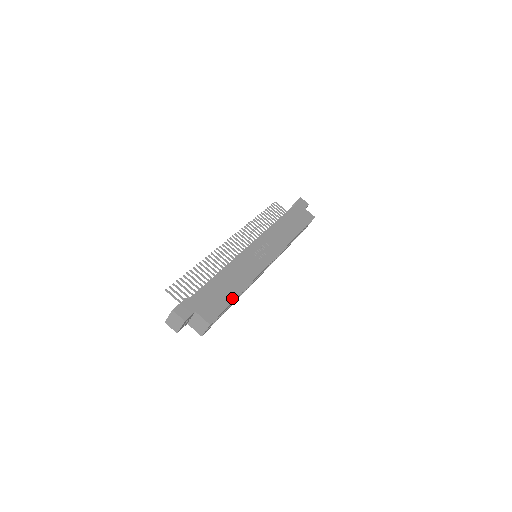
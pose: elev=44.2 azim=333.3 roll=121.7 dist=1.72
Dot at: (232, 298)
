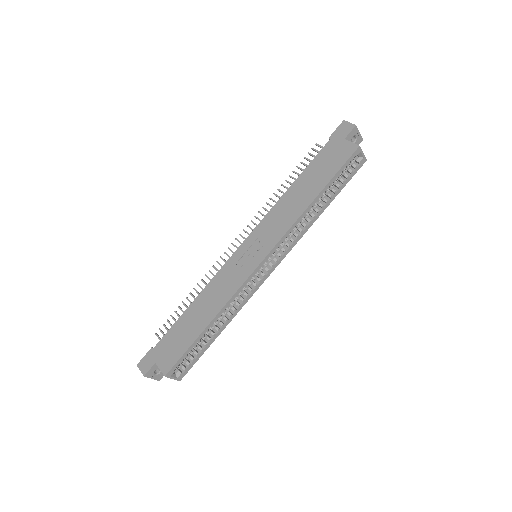
Dot at: (195, 336)
